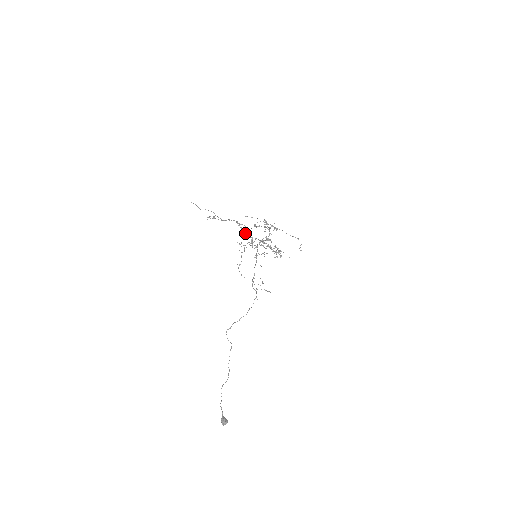
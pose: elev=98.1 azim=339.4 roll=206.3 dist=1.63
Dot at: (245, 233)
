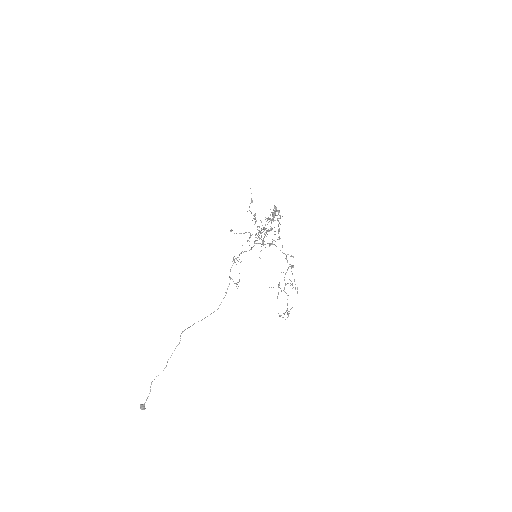
Dot at: (267, 219)
